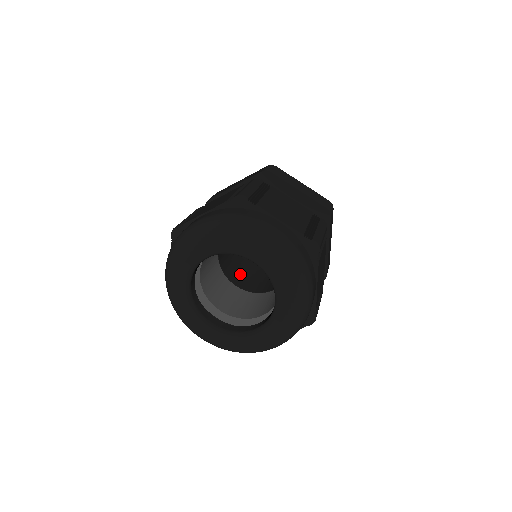
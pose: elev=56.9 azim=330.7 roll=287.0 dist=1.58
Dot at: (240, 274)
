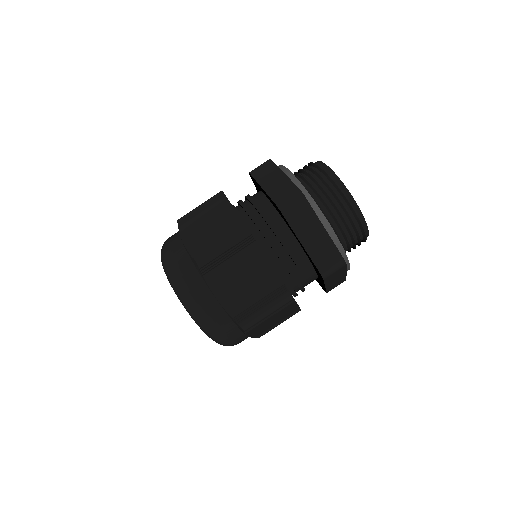
Dot at: occluded
